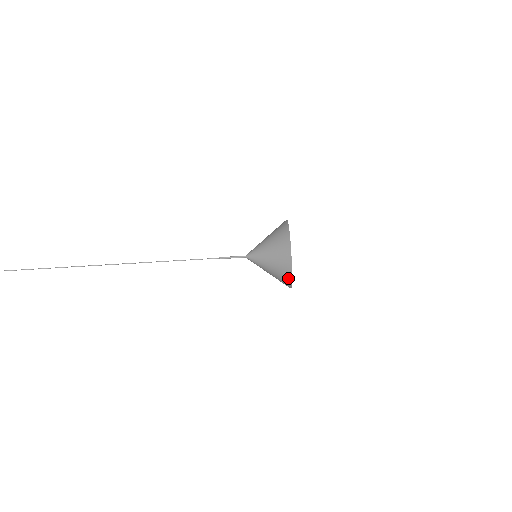
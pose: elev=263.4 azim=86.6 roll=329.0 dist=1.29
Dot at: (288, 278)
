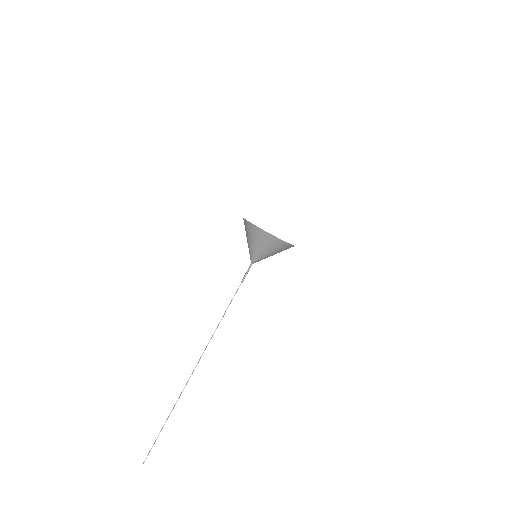
Dot at: occluded
